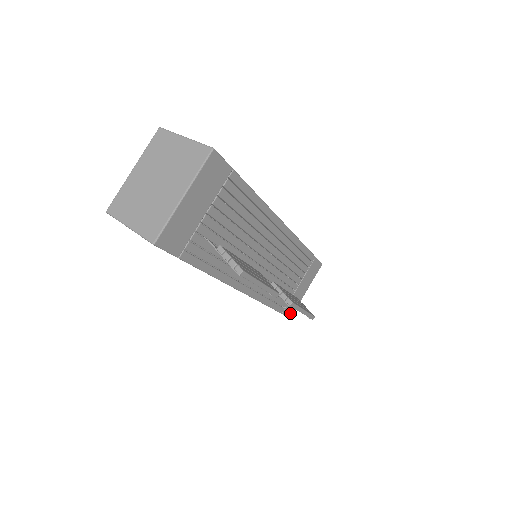
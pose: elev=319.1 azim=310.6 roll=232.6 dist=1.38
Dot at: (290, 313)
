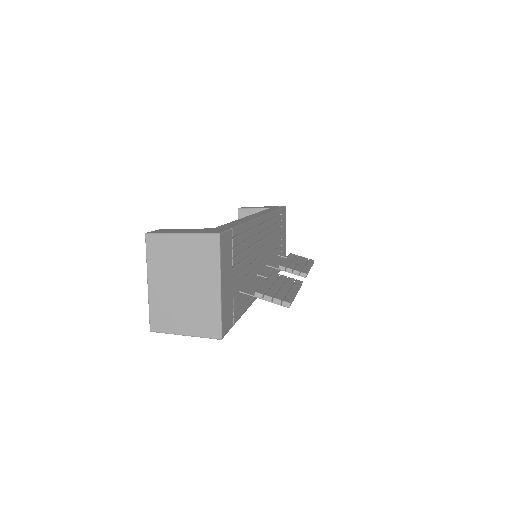
Dot at: occluded
